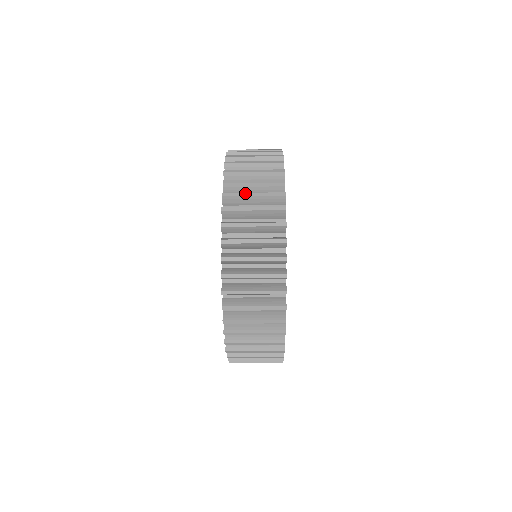
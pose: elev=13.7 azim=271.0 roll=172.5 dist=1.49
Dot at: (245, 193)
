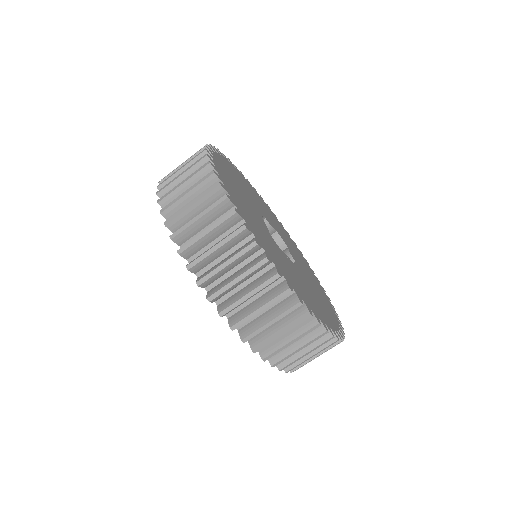
Dot at: (175, 169)
